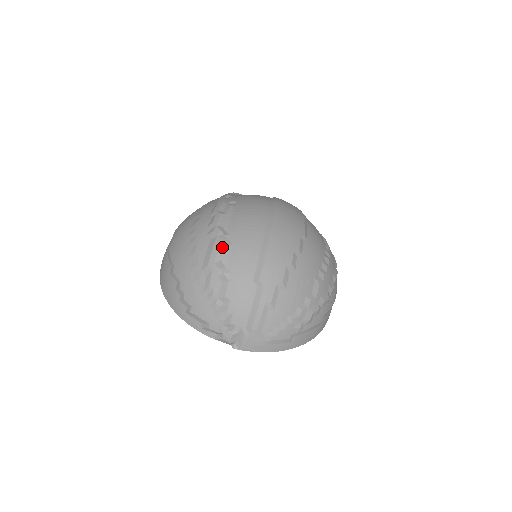
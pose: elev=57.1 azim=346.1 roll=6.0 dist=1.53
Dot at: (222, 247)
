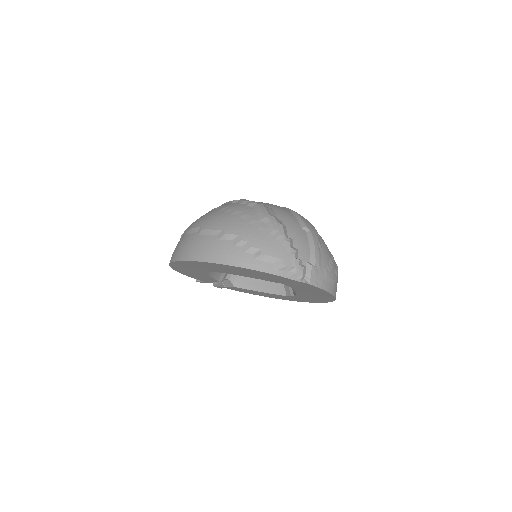
Dot at: (267, 208)
